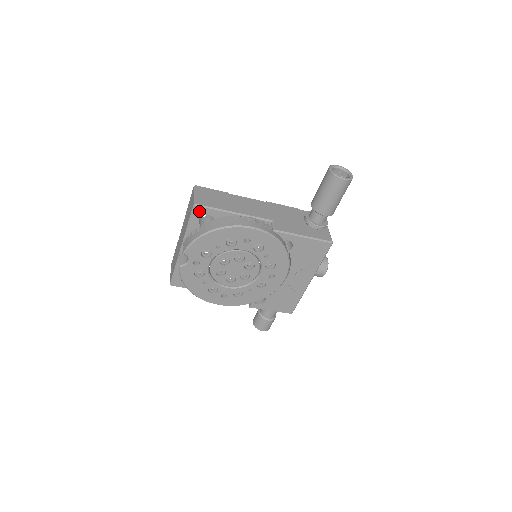
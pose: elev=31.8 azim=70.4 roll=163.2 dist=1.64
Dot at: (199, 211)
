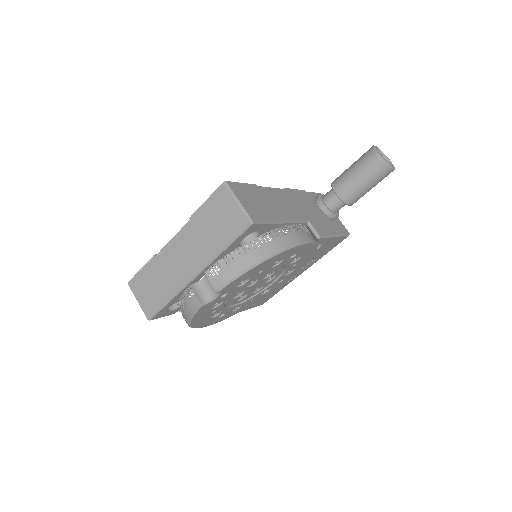
Dot at: (251, 229)
